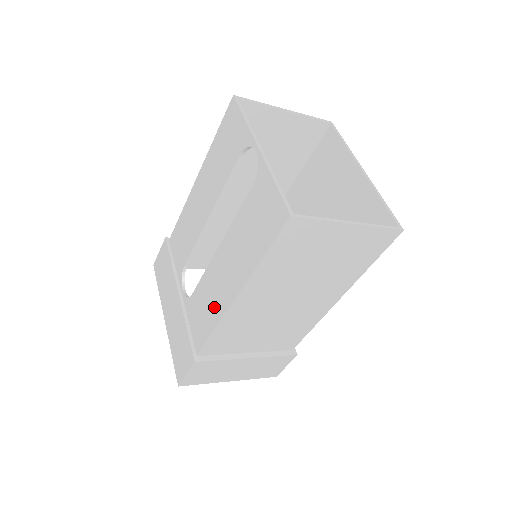
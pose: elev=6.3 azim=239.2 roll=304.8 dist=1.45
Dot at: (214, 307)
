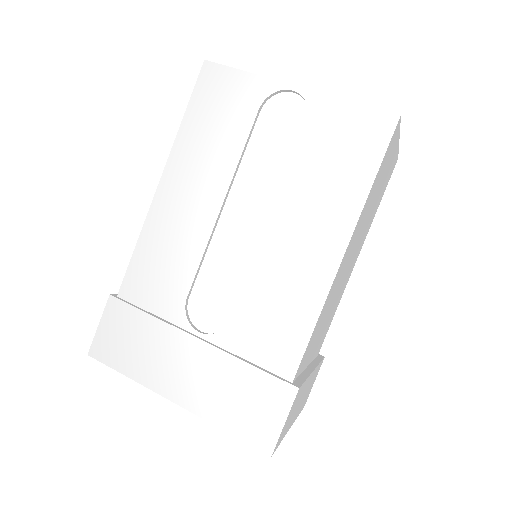
Dot at: (301, 295)
